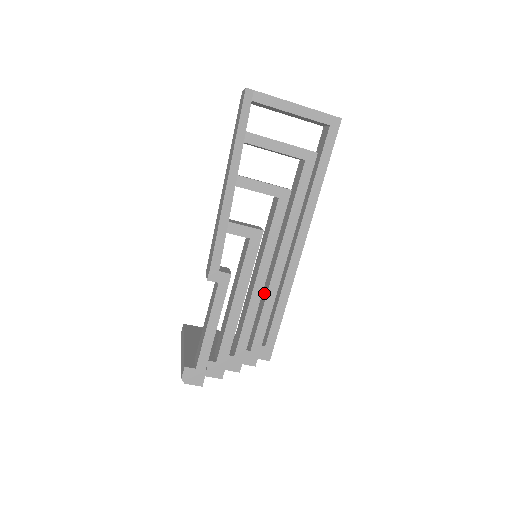
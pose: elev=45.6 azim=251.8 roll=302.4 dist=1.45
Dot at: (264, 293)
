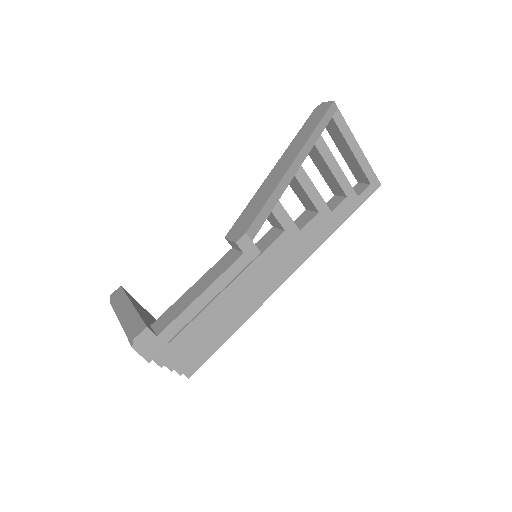
Dot at: occluded
